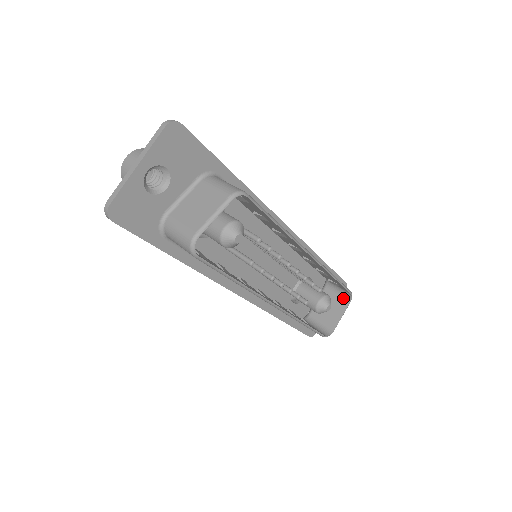
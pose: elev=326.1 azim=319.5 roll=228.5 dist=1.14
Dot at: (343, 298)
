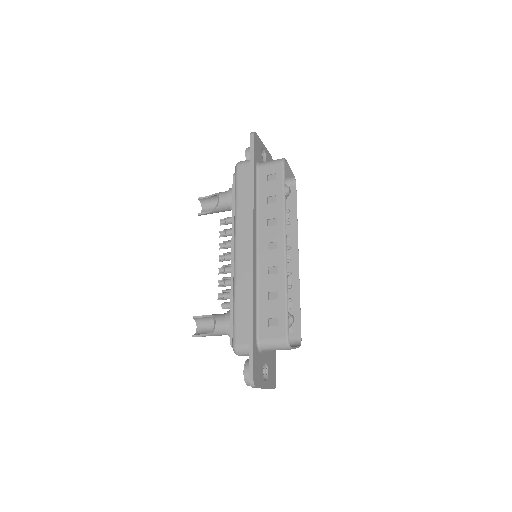
Dot at: occluded
